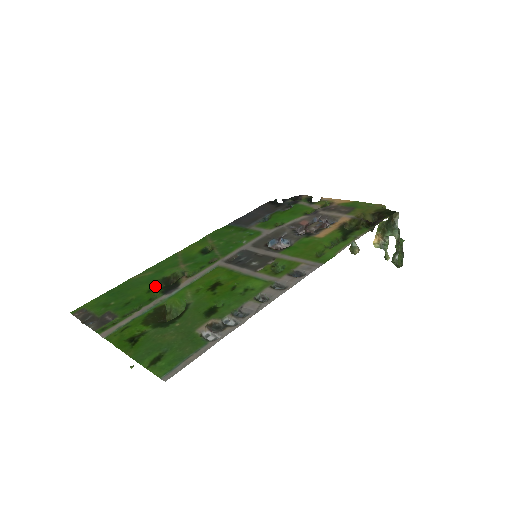
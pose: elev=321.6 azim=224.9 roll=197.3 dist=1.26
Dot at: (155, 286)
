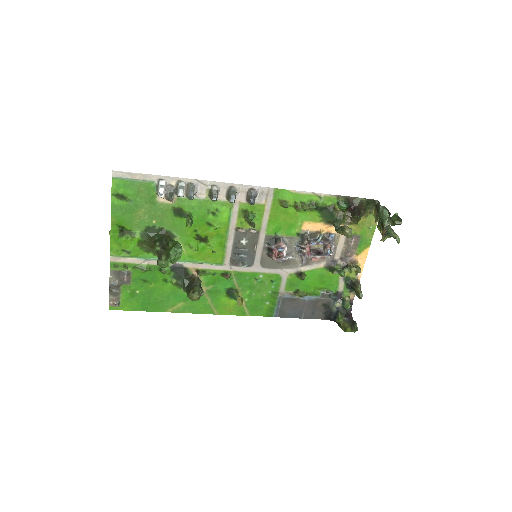
Dot at: (173, 284)
